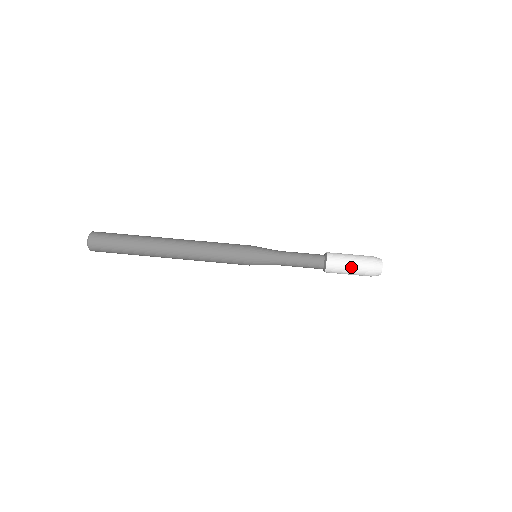
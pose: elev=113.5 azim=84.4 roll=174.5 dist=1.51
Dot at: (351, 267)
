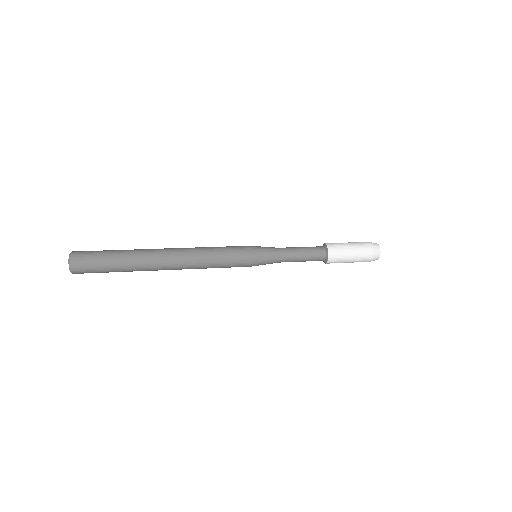
Dot at: occluded
